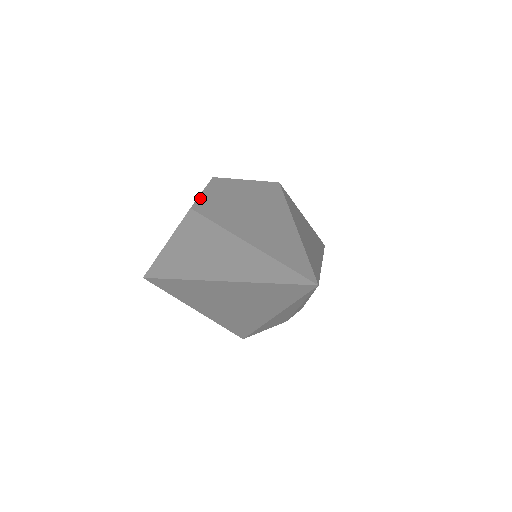
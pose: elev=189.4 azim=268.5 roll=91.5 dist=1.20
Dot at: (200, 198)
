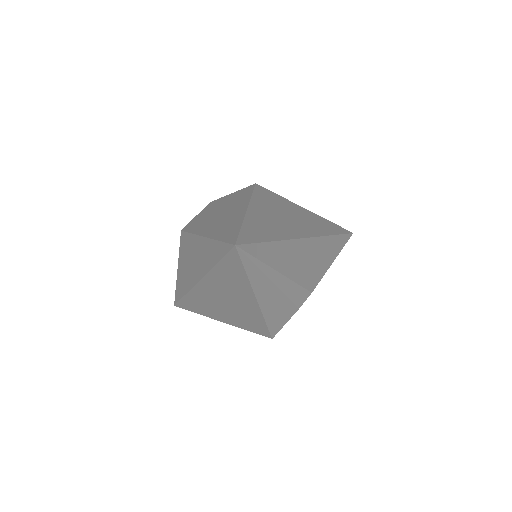
Dot at: (192, 221)
